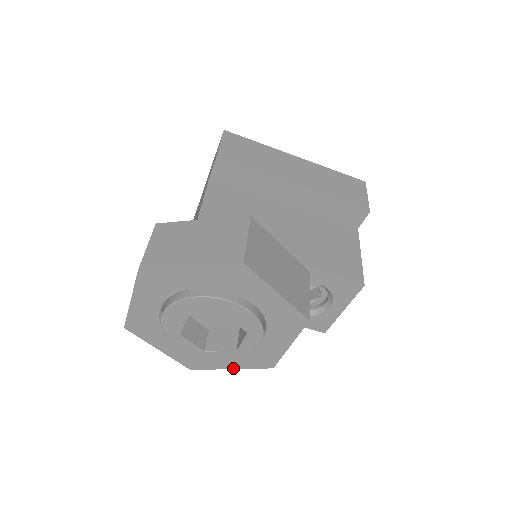
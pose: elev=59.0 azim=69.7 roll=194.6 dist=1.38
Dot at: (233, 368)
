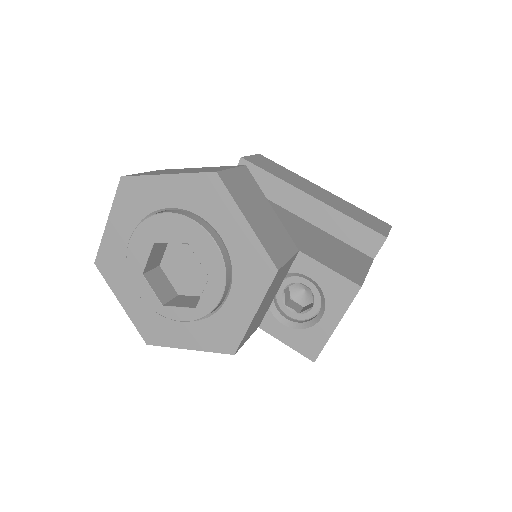
Dot at: (191, 348)
